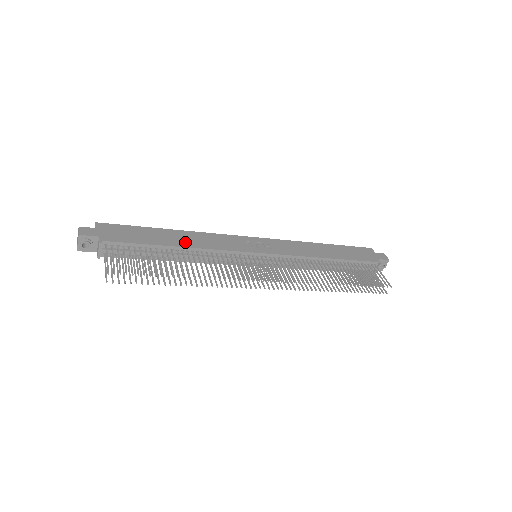
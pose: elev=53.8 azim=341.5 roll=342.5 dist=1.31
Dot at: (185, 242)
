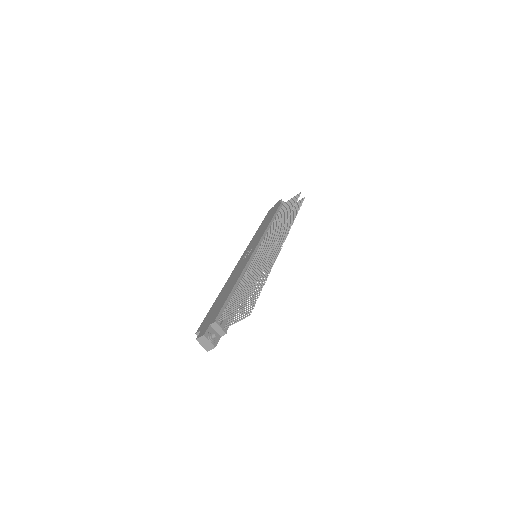
Dot at: (232, 284)
